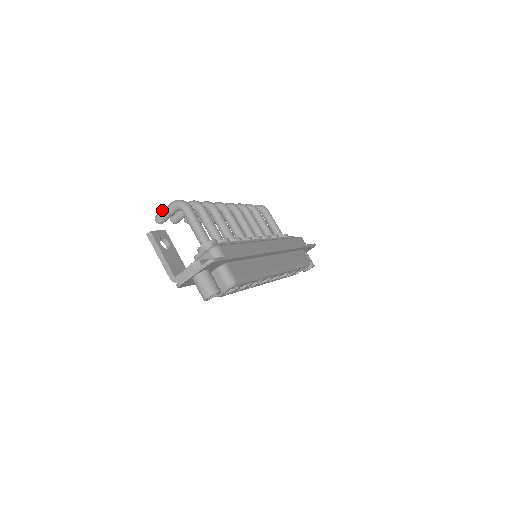
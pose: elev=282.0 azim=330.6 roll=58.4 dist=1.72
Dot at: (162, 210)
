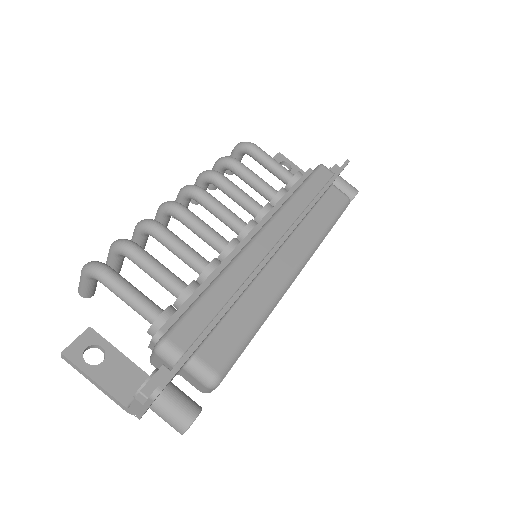
Dot at: occluded
